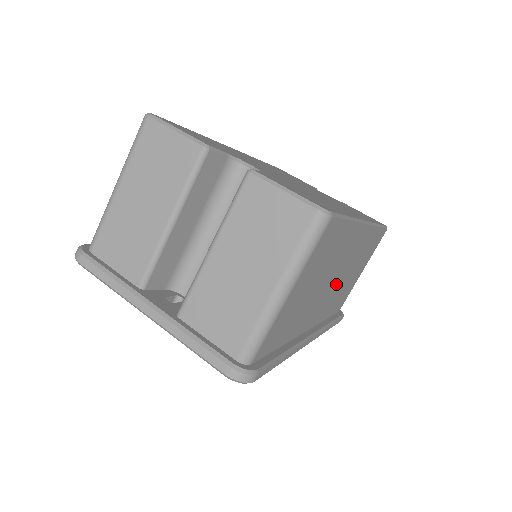
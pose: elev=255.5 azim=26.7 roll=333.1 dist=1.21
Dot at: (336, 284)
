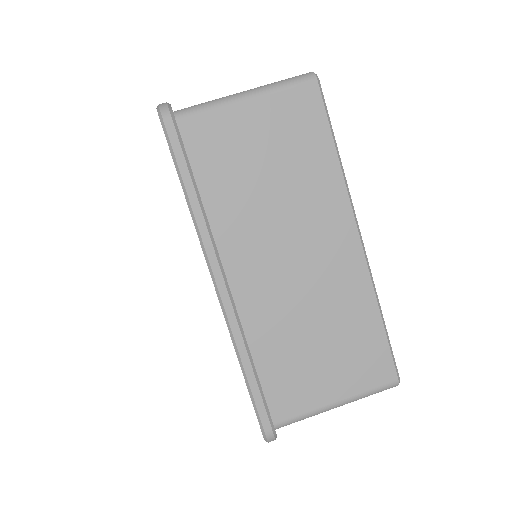
Dot at: (291, 276)
